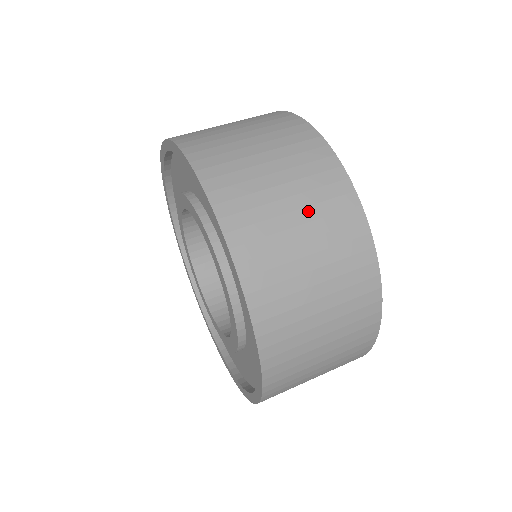
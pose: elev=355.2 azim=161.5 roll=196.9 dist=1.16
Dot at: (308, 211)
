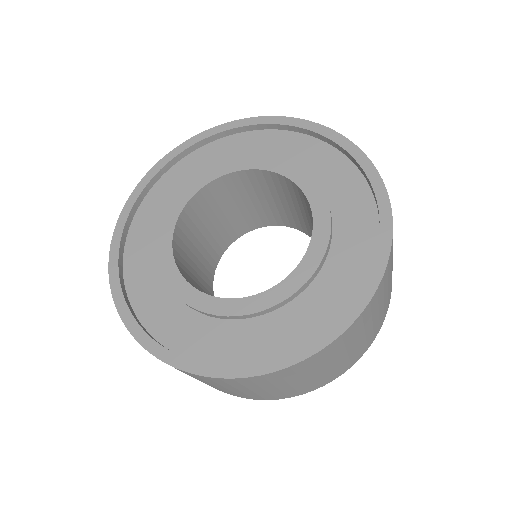
Dot at: occluded
